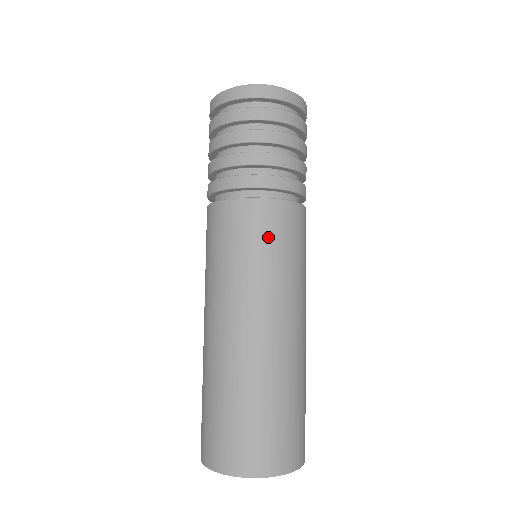
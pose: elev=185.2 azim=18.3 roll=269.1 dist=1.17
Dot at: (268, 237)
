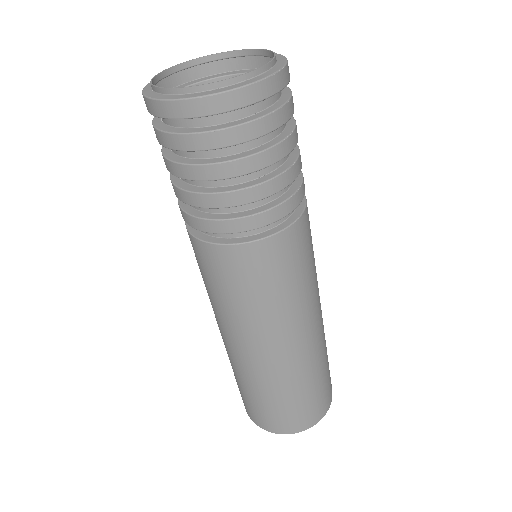
Dot at: (224, 281)
